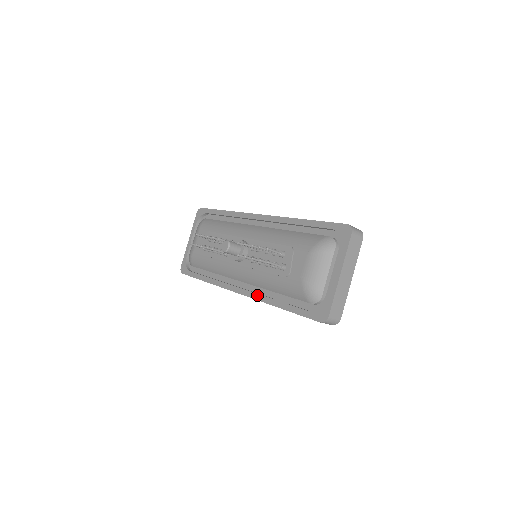
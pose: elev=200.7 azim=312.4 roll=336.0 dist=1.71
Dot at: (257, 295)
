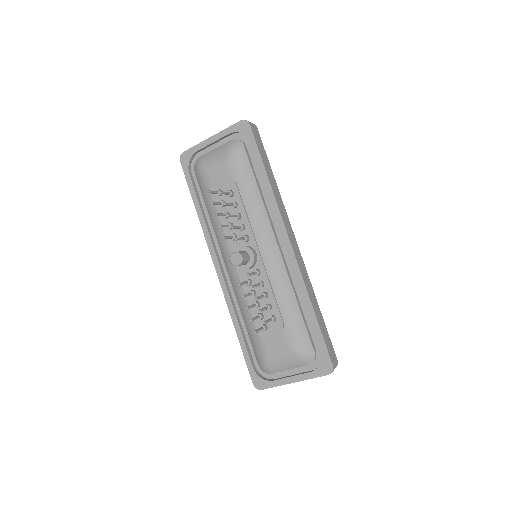
Dot at: (229, 299)
